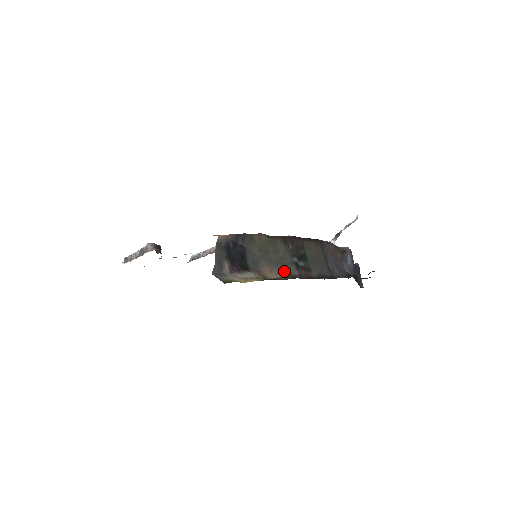
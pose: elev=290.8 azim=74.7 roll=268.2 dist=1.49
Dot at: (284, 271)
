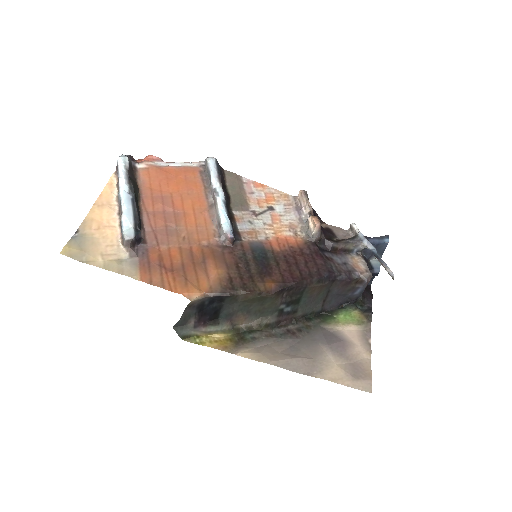
Dot at: (261, 318)
